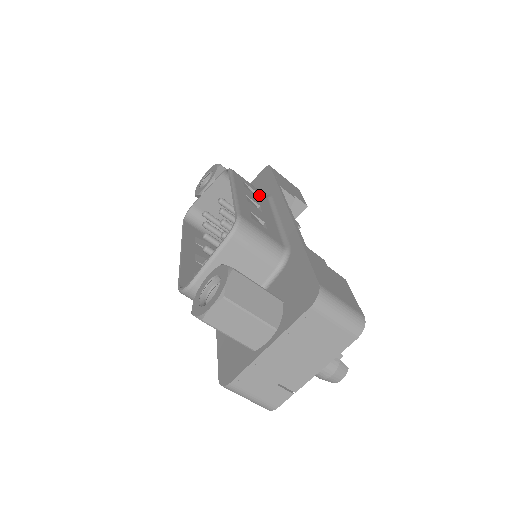
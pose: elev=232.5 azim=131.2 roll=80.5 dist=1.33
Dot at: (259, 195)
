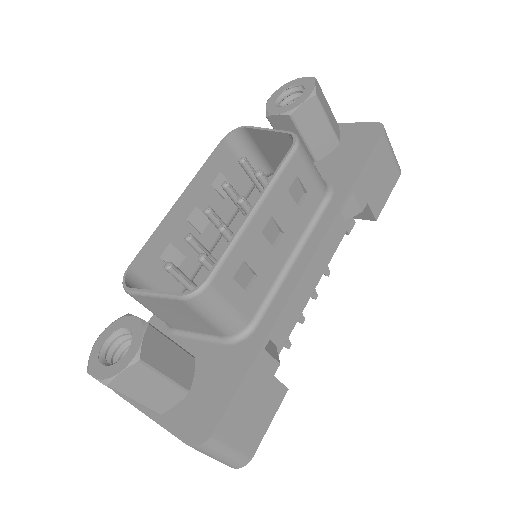
Dot at: (307, 200)
